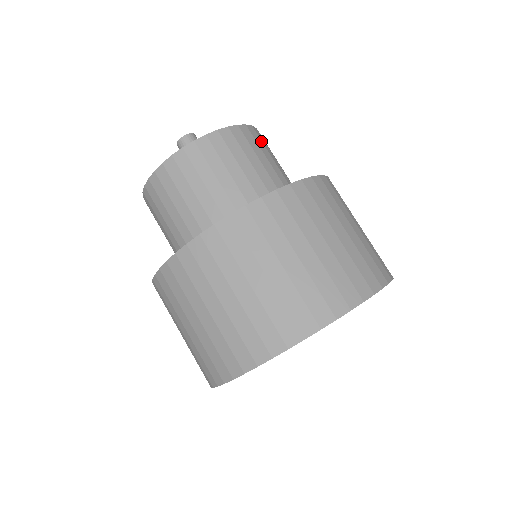
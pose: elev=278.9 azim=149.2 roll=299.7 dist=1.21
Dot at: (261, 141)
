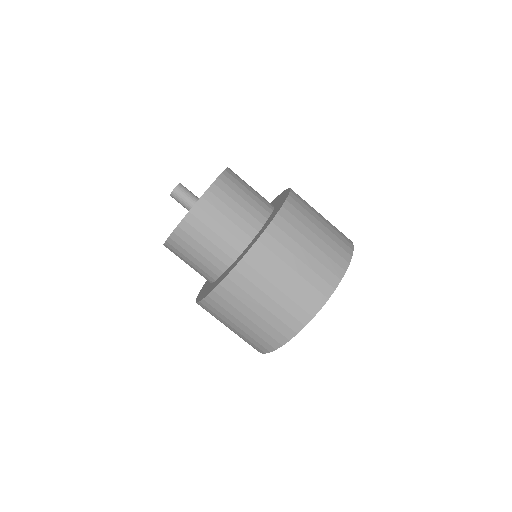
Dot at: (229, 187)
